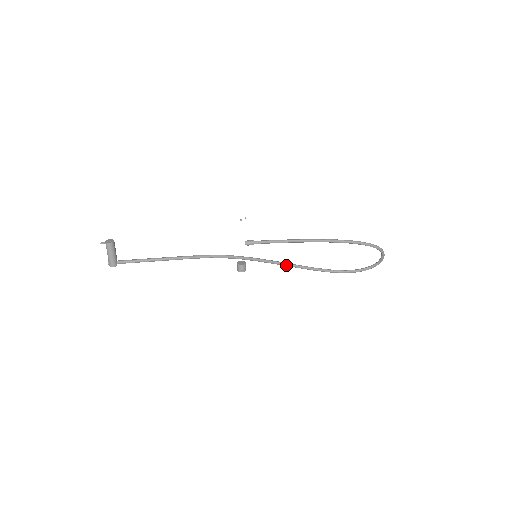
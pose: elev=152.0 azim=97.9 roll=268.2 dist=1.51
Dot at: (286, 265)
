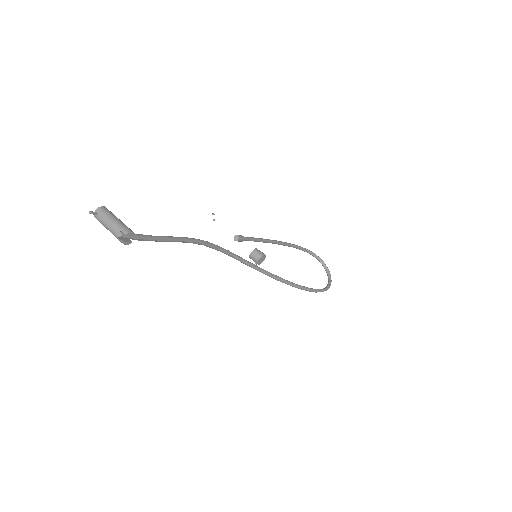
Dot at: (284, 280)
